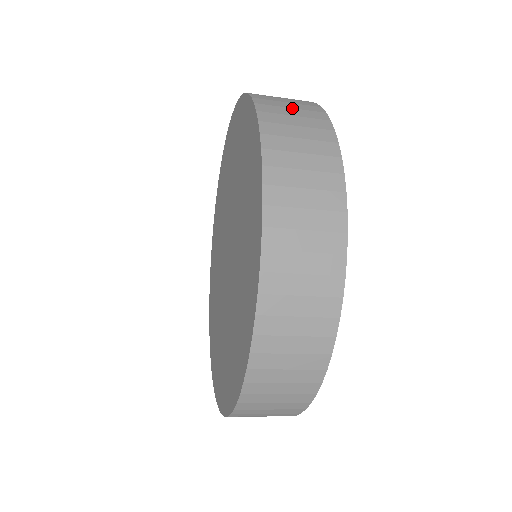
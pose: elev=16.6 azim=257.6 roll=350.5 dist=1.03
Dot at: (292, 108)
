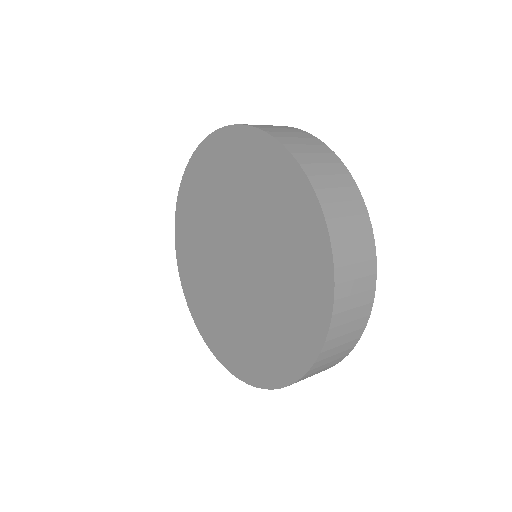
Dot at: (357, 263)
